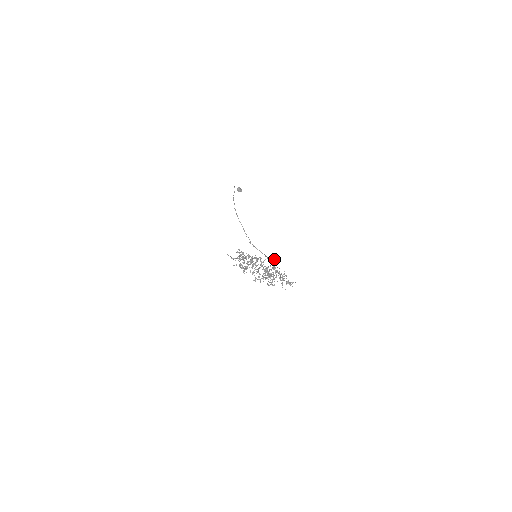
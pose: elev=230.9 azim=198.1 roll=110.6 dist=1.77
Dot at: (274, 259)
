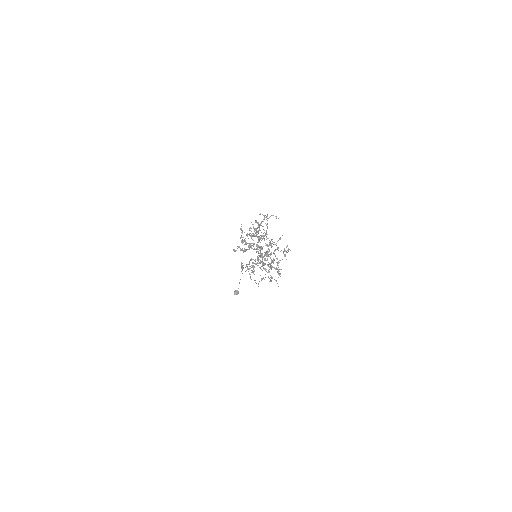
Dot at: occluded
